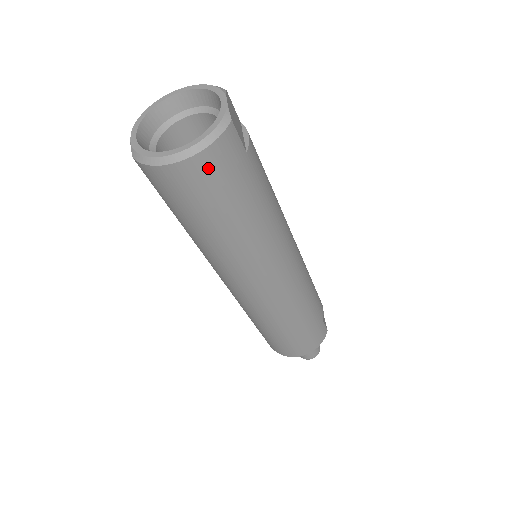
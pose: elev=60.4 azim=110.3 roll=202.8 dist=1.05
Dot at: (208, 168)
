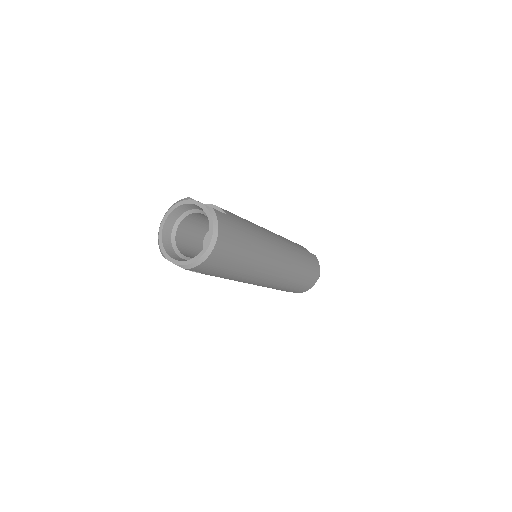
Dot at: (224, 238)
